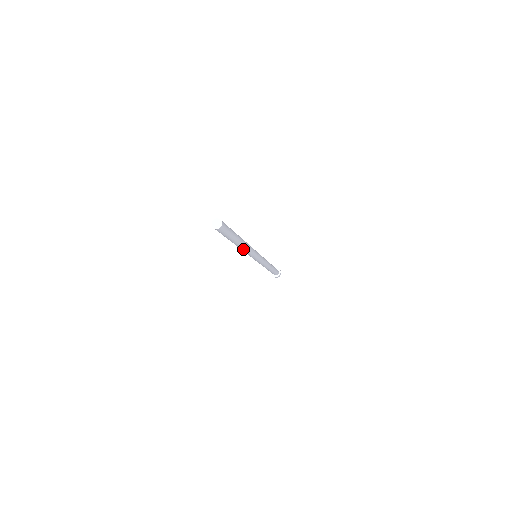
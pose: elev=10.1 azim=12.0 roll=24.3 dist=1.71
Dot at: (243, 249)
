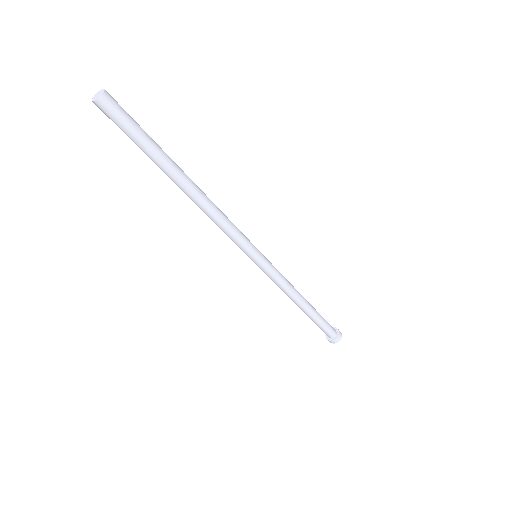
Dot at: (200, 208)
